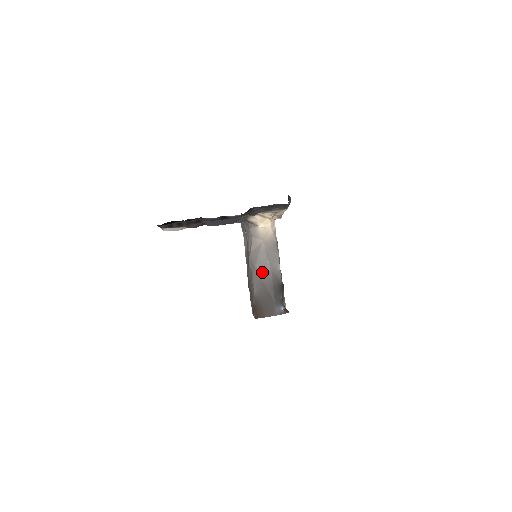
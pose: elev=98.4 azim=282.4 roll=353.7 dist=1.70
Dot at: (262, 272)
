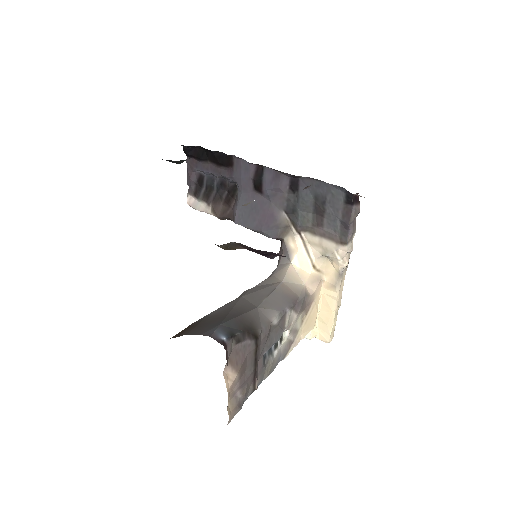
Dot at: (245, 302)
